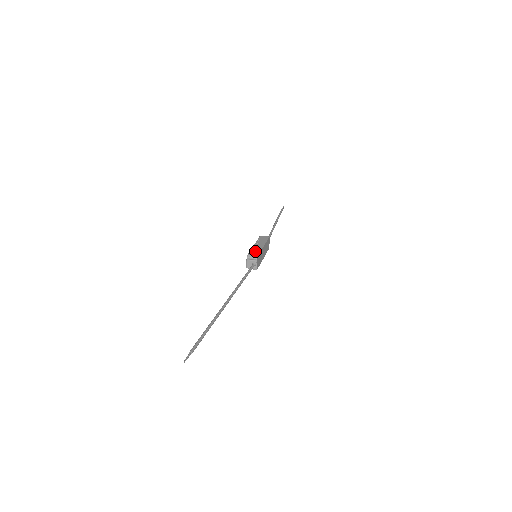
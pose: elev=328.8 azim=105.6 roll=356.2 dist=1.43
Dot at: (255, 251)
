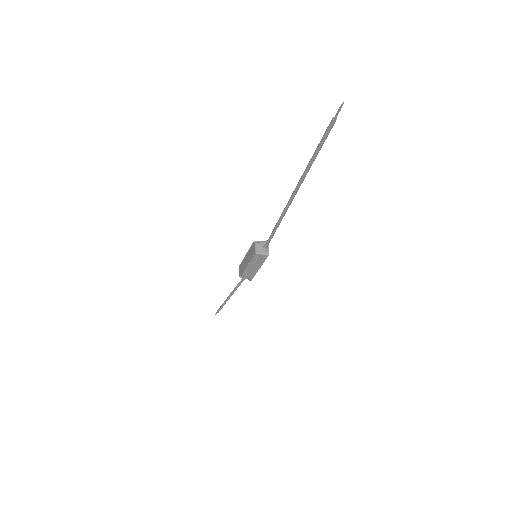
Dot at: occluded
